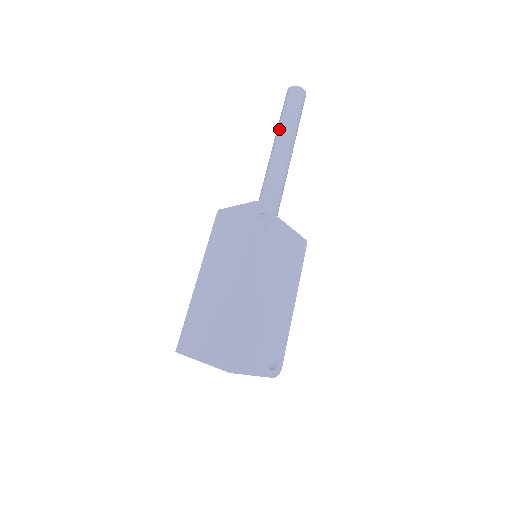
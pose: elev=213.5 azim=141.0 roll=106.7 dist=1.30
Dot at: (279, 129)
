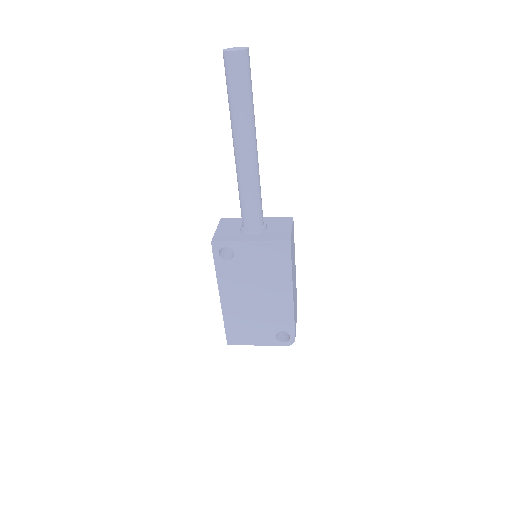
Dot at: occluded
